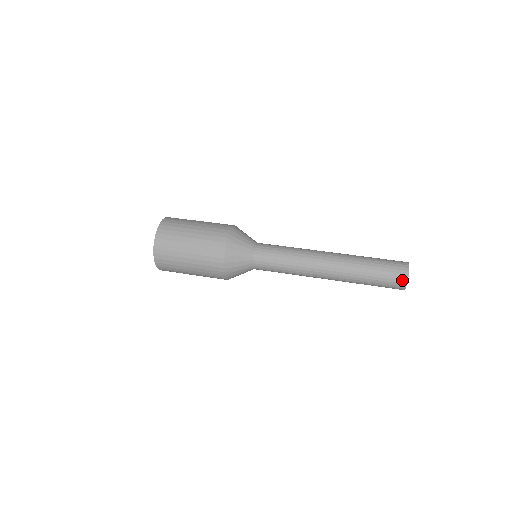
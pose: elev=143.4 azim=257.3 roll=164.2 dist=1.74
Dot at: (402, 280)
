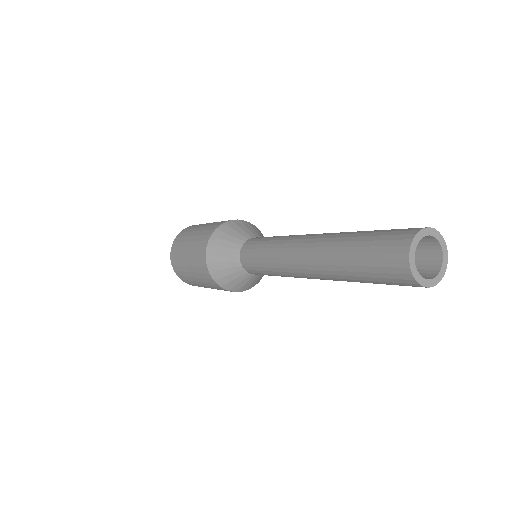
Dot at: (407, 234)
